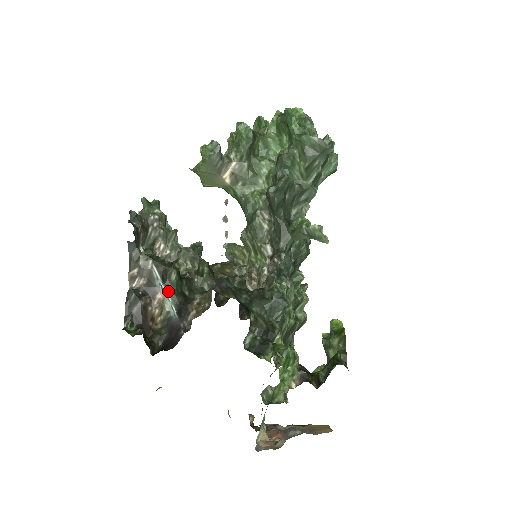
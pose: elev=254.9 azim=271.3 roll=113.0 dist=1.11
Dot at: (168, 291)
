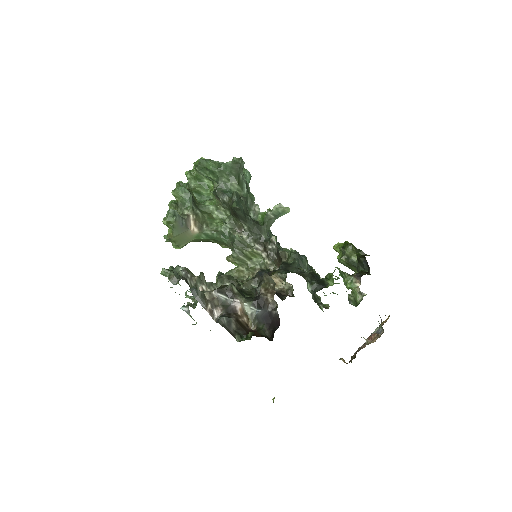
Dot at: (240, 300)
